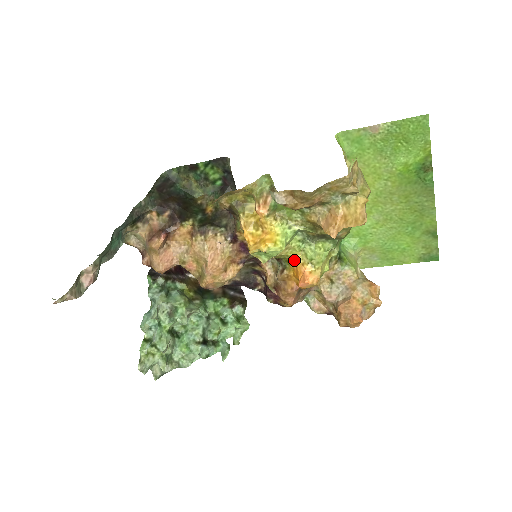
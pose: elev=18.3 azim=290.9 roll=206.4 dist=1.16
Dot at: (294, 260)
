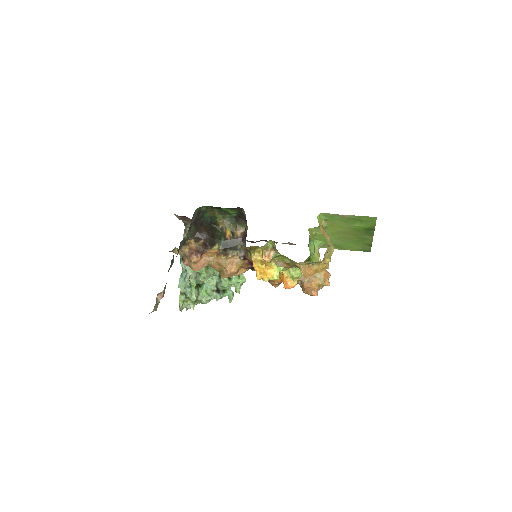
Dot at: (282, 273)
